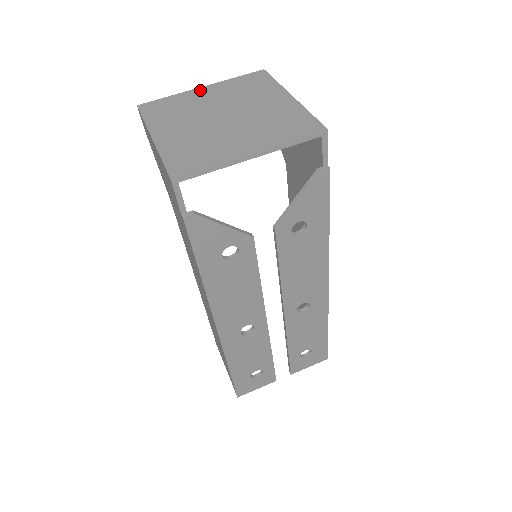
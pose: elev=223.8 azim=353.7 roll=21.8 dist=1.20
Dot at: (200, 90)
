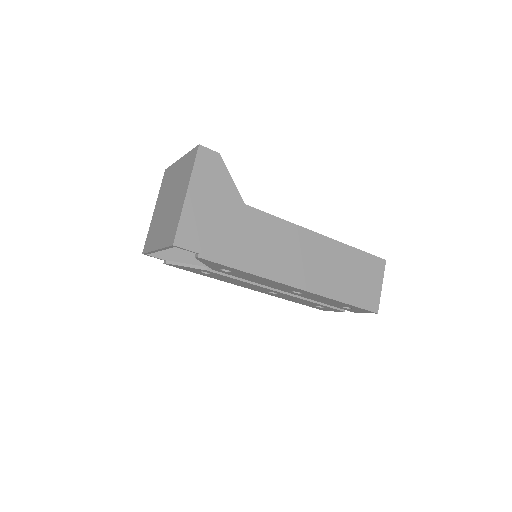
Dot at: (178, 163)
